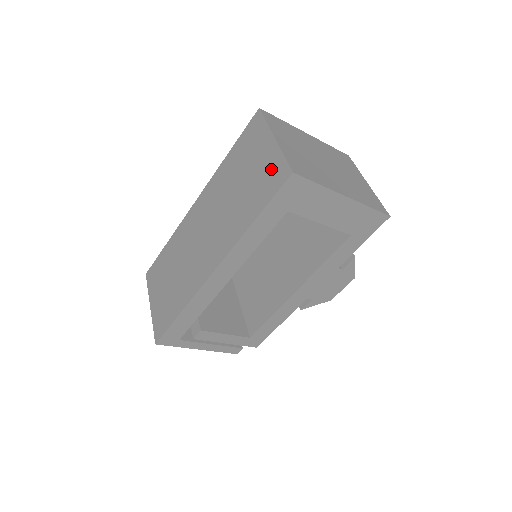
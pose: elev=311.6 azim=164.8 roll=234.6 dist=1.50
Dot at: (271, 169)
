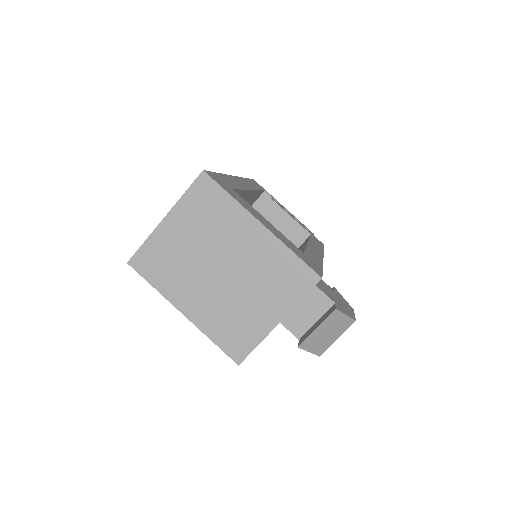
Dot at: occluded
